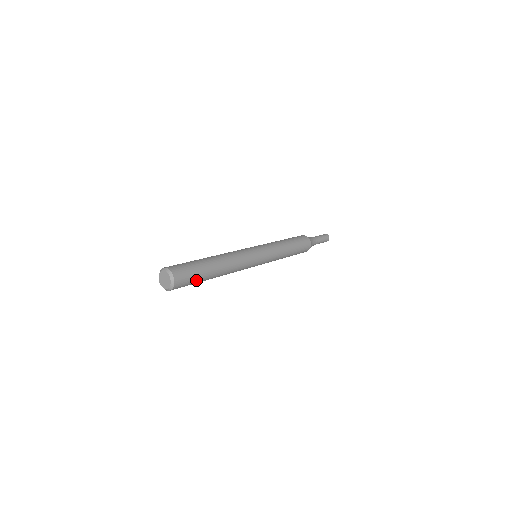
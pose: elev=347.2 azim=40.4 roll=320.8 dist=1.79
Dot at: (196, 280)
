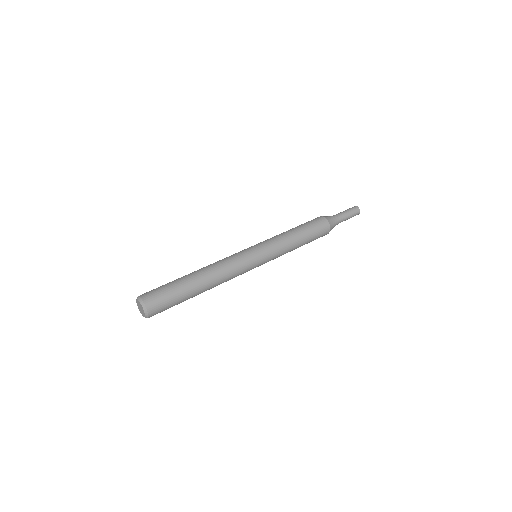
Dot at: occluded
